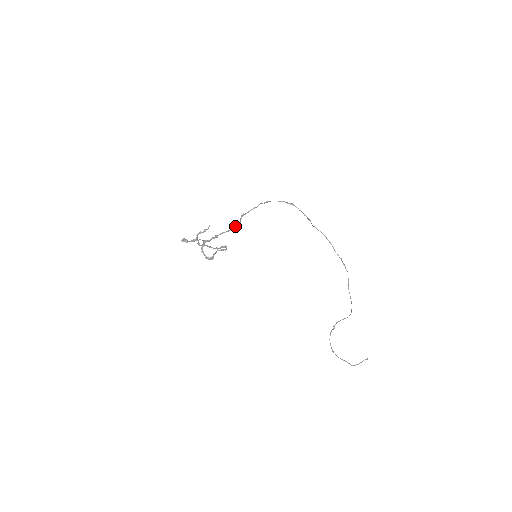
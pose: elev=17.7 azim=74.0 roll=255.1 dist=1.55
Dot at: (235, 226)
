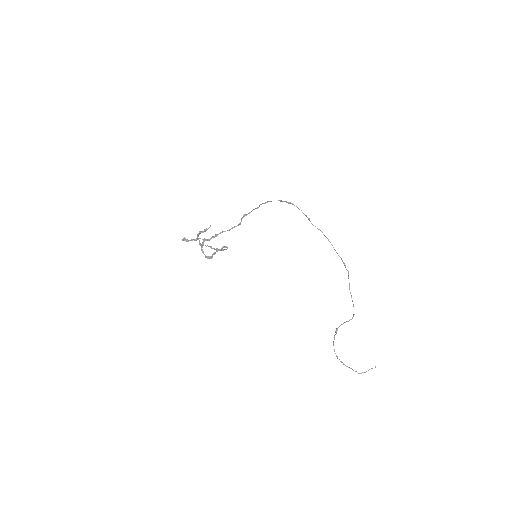
Dot at: (235, 226)
